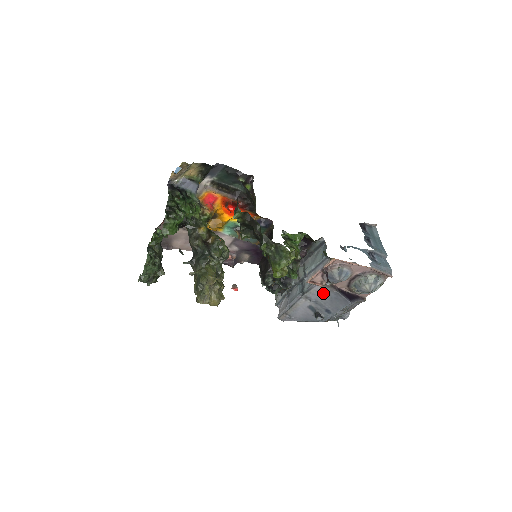
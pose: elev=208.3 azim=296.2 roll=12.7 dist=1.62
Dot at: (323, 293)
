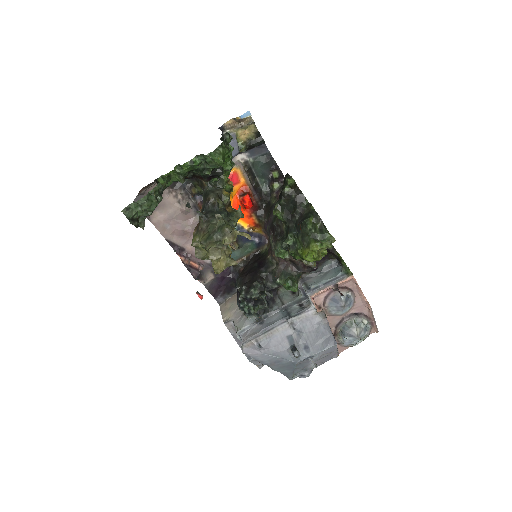
Dot at: (312, 323)
